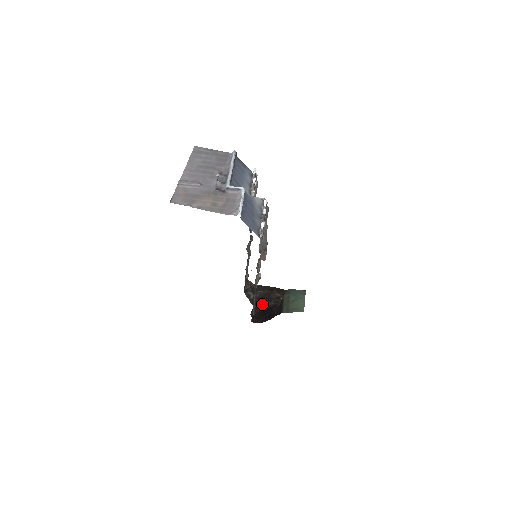
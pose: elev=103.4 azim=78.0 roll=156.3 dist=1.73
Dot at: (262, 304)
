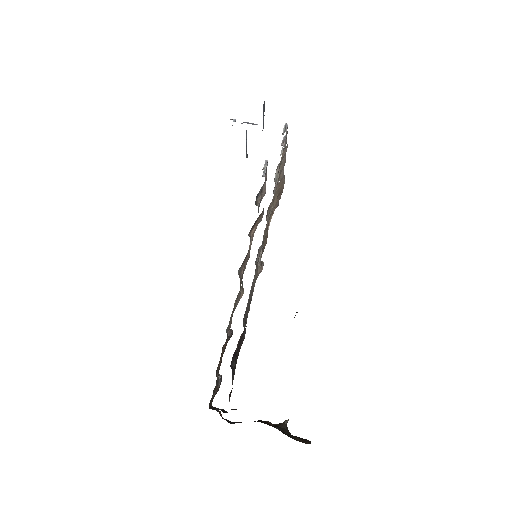
Dot at: occluded
